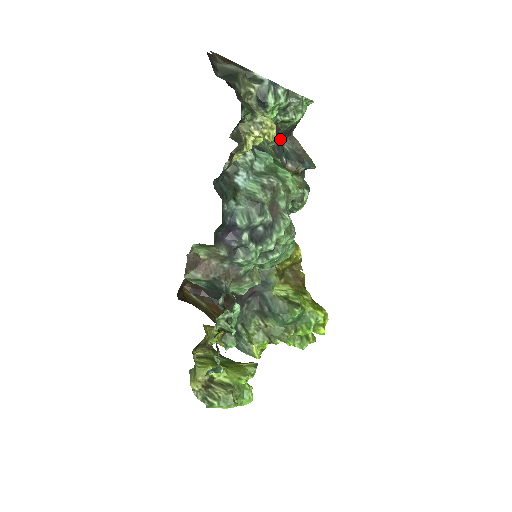
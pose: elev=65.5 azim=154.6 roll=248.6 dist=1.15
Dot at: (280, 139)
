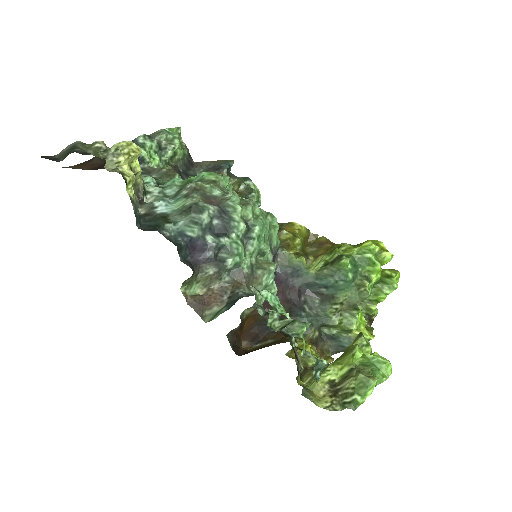
Dot at: (188, 173)
